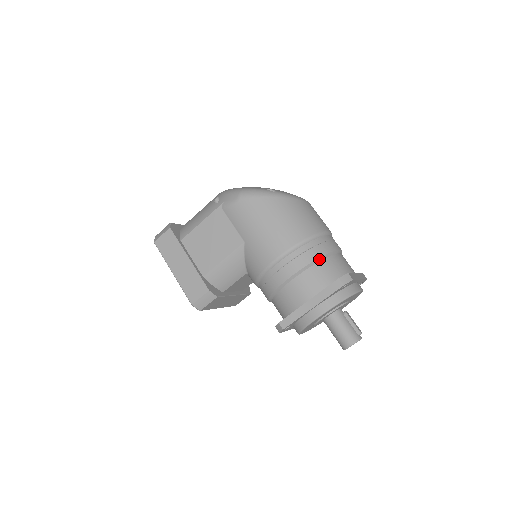
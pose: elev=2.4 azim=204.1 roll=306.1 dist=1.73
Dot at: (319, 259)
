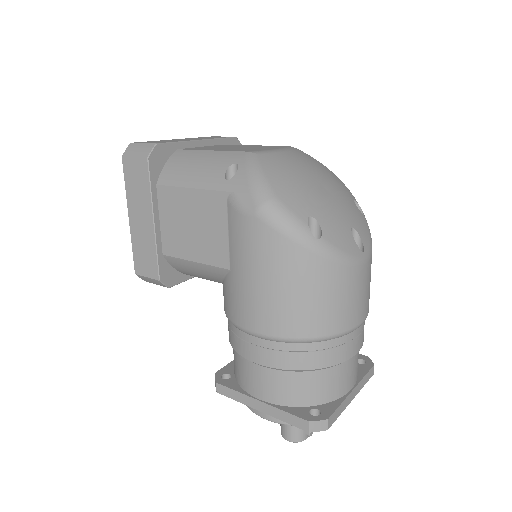
Dot at: (309, 370)
